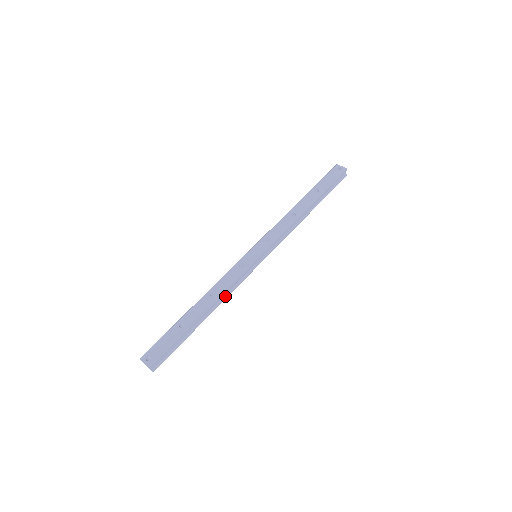
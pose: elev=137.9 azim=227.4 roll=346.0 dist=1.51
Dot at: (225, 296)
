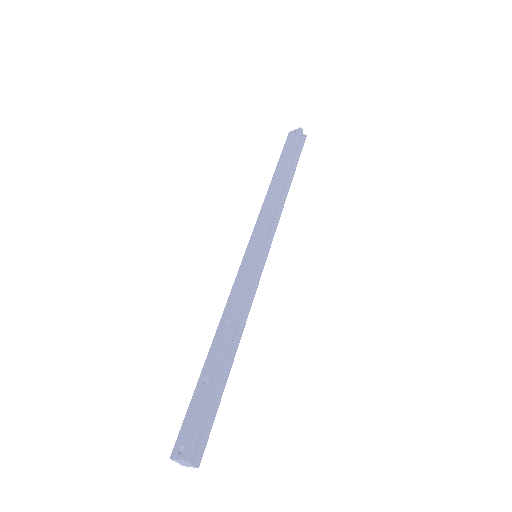
Dot at: (244, 317)
